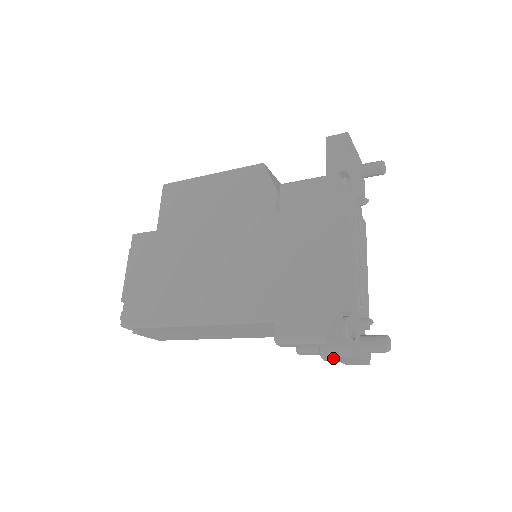
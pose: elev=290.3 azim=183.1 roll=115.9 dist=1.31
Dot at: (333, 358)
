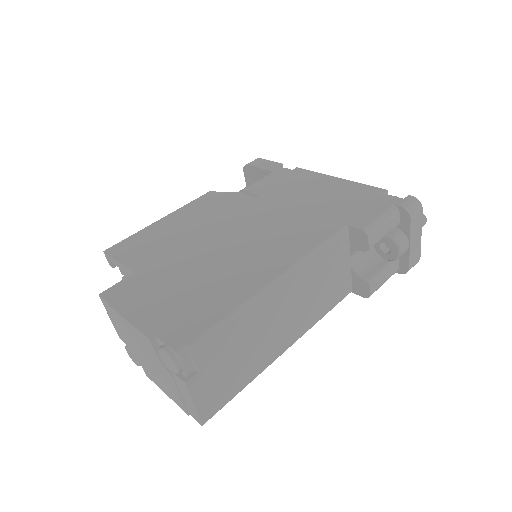
Dot at: (410, 226)
